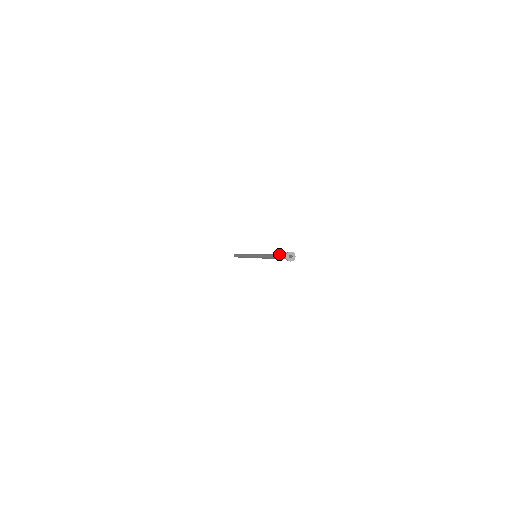
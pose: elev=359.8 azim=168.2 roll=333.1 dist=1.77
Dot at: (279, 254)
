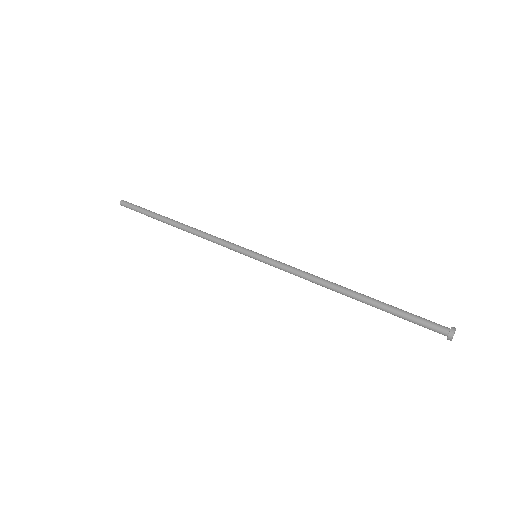
Dot at: (405, 312)
